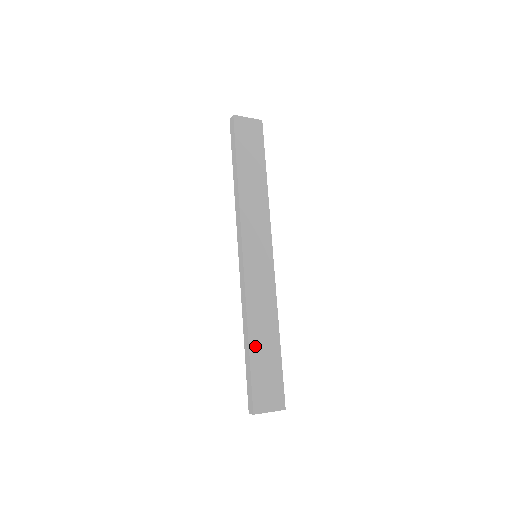
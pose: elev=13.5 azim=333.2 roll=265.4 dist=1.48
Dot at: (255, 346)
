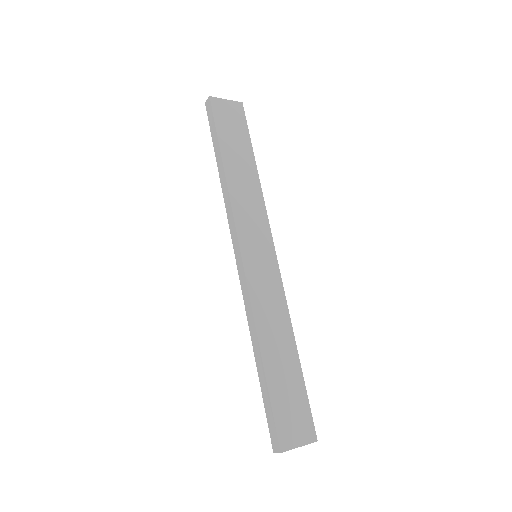
Dot at: (270, 365)
